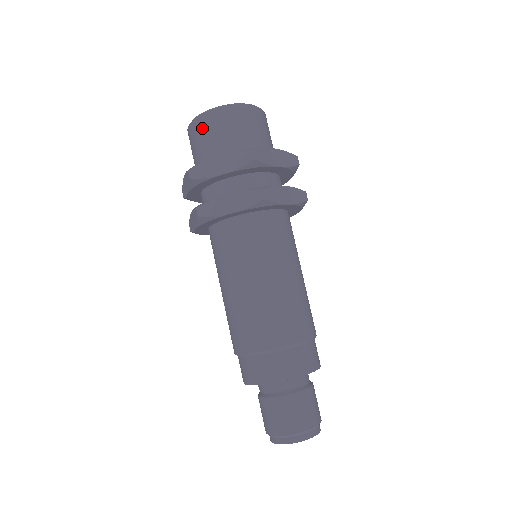
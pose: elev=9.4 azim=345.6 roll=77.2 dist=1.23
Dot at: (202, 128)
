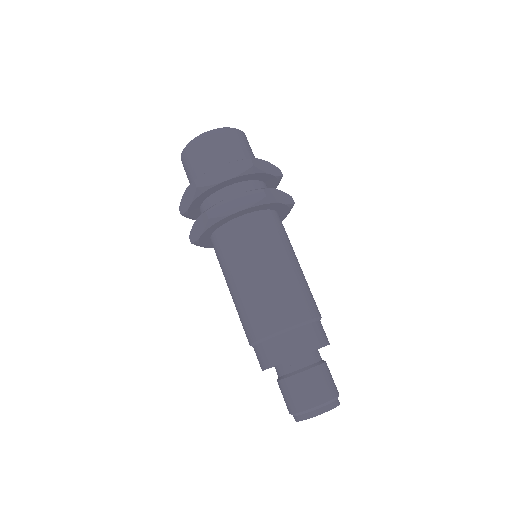
Dot at: (184, 169)
